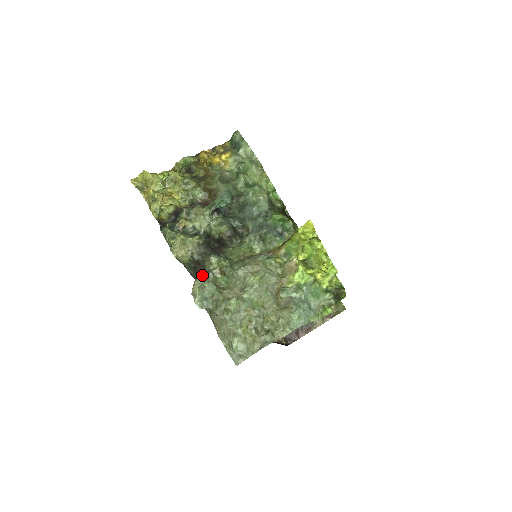
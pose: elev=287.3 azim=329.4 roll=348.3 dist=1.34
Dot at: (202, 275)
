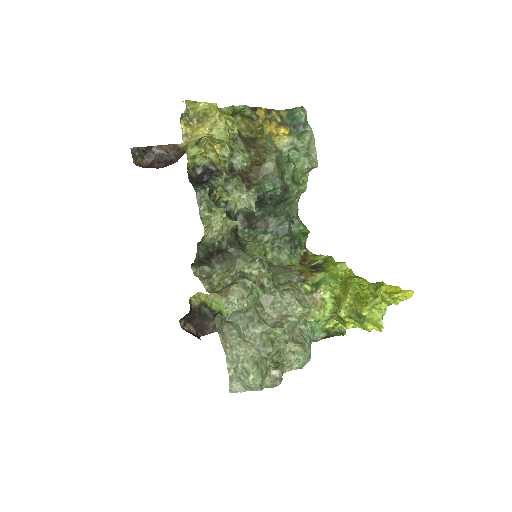
Dot at: (243, 280)
